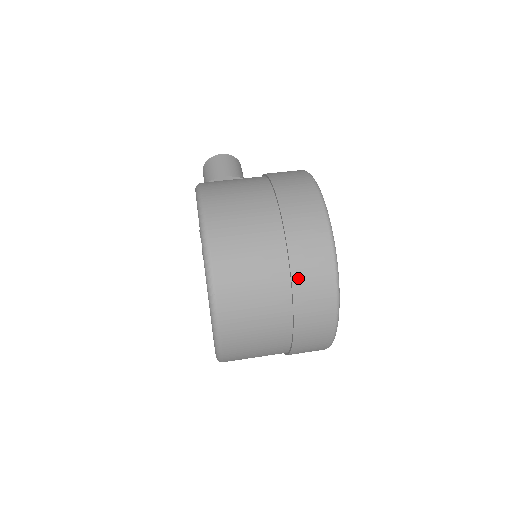
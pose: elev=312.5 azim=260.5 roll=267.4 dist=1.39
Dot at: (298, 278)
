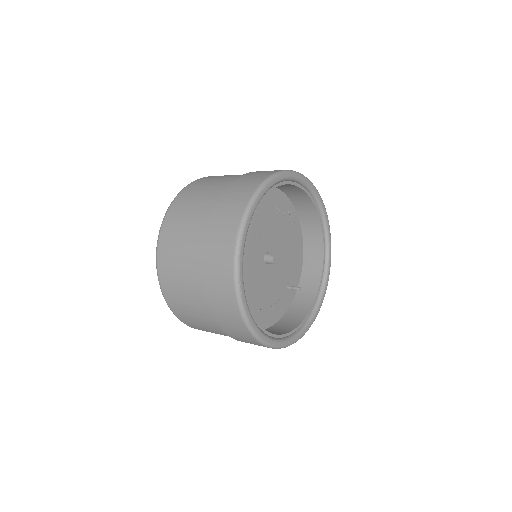
Dot at: (226, 195)
